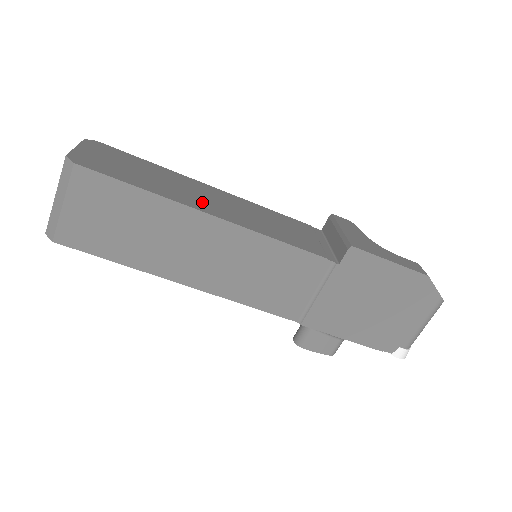
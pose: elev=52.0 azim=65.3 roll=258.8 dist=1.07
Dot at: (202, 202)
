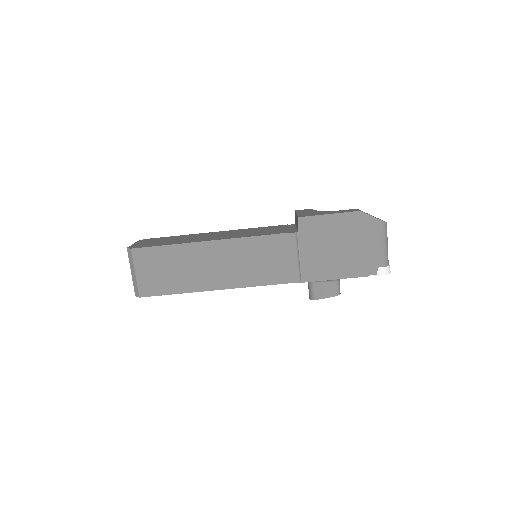
Dot at: (206, 238)
